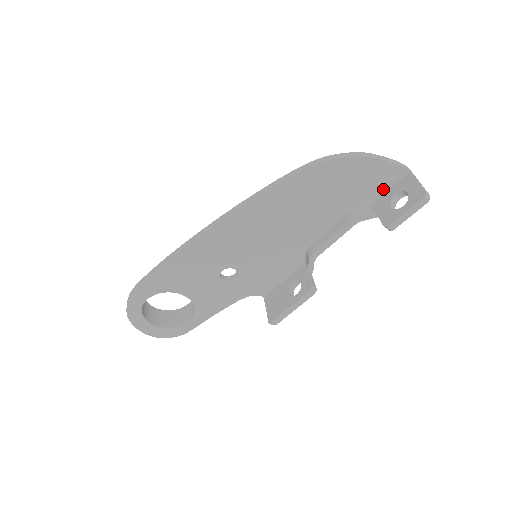
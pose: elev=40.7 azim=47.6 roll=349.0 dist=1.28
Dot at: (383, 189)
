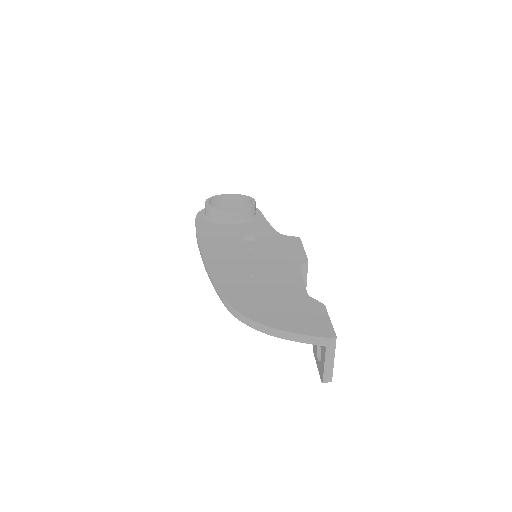
Dot at: occluded
